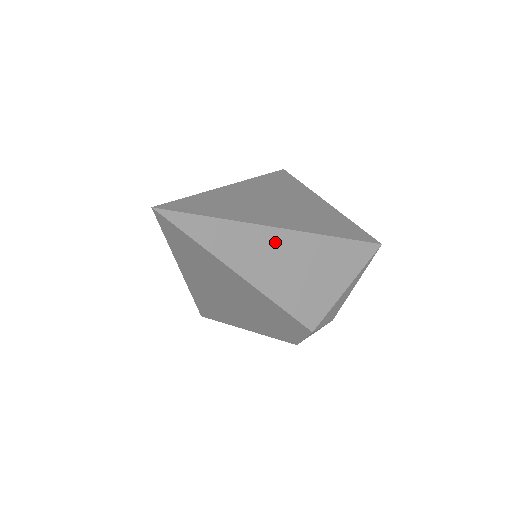
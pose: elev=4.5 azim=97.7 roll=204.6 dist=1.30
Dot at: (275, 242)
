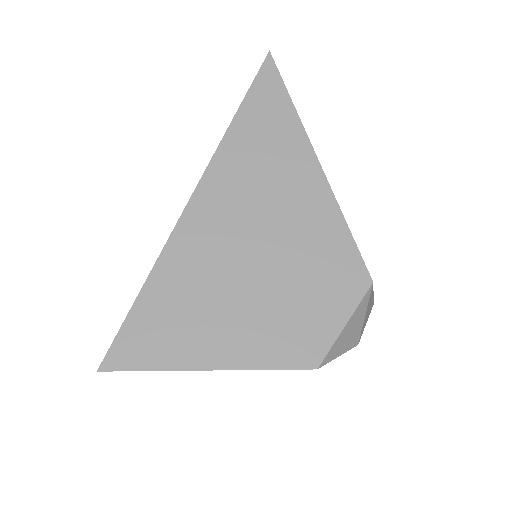
Dot at: occluded
